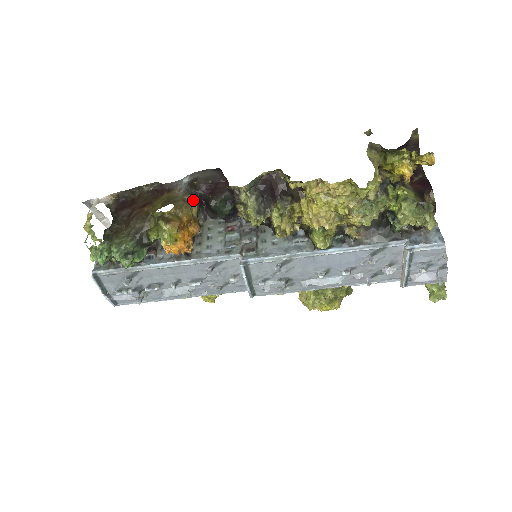
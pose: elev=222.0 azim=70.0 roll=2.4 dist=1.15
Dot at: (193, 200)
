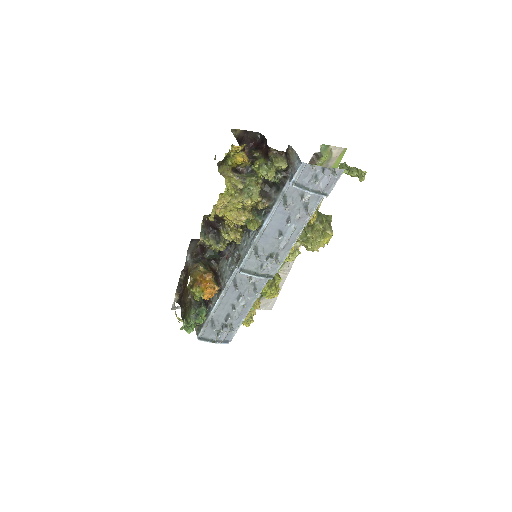
Dot at: (198, 264)
